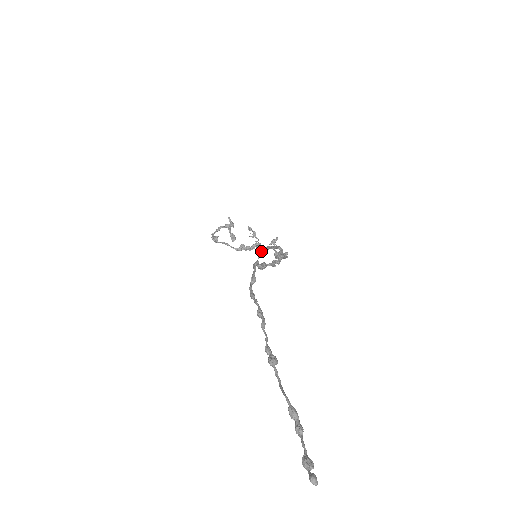
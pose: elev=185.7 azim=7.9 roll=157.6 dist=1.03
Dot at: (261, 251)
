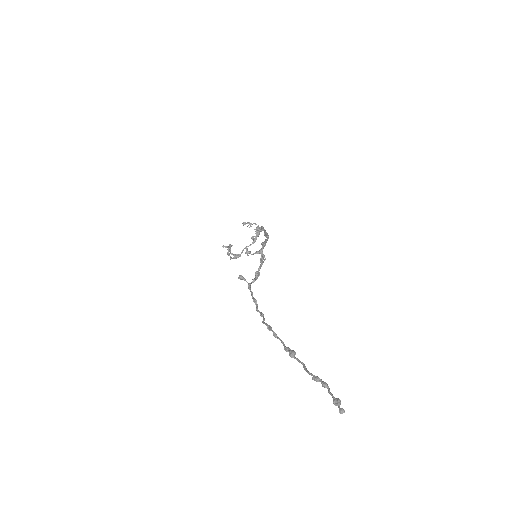
Dot at: (243, 278)
